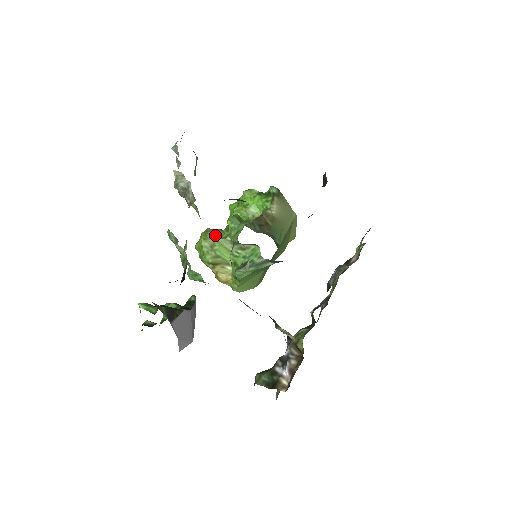
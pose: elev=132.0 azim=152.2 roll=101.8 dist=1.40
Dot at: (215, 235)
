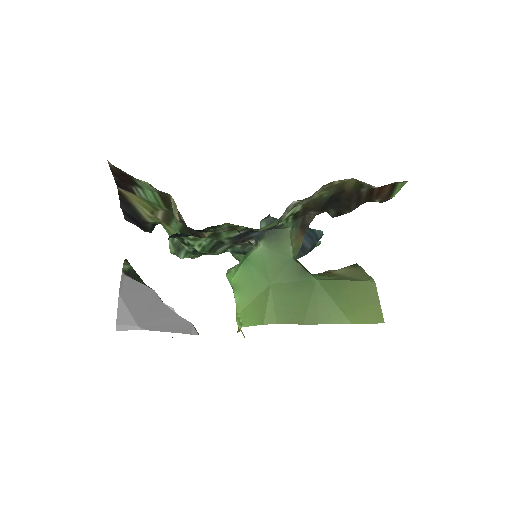
Dot at: occluded
